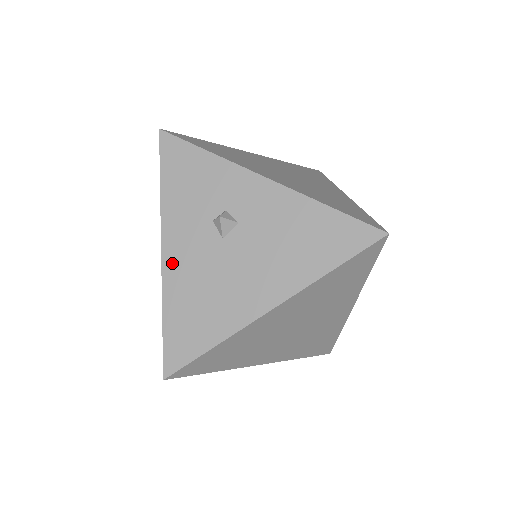
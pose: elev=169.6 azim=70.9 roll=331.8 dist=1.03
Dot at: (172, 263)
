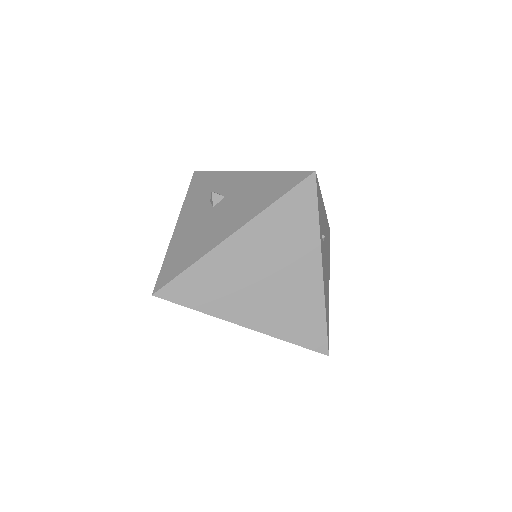
Dot at: (180, 229)
